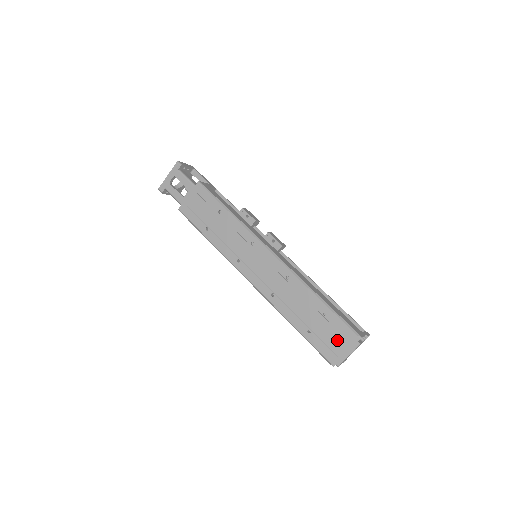
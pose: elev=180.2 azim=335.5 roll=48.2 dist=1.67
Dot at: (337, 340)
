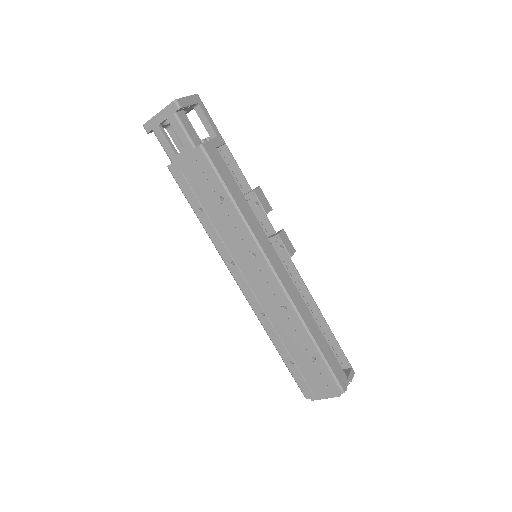
Dot at: (318, 383)
